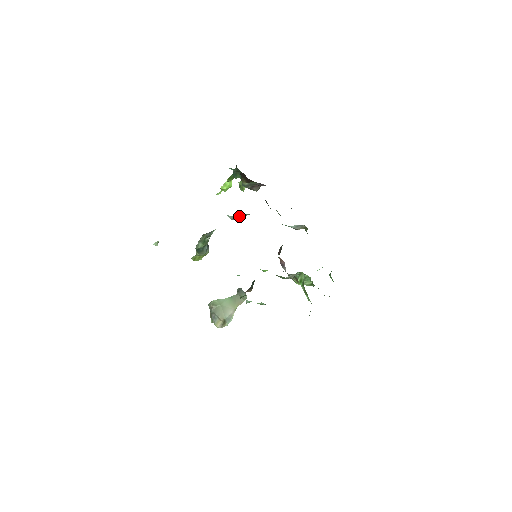
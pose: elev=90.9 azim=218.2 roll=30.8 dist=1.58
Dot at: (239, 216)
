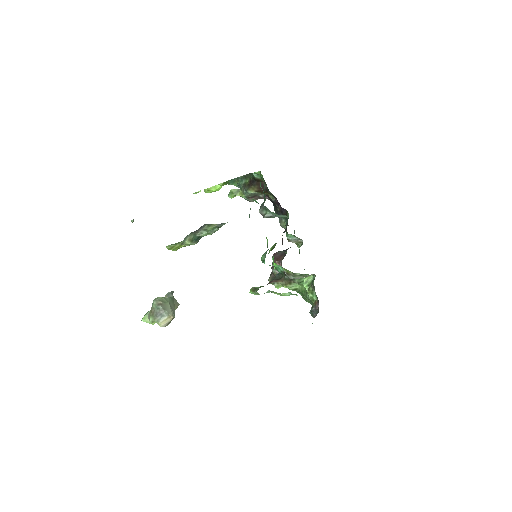
Dot at: (275, 216)
